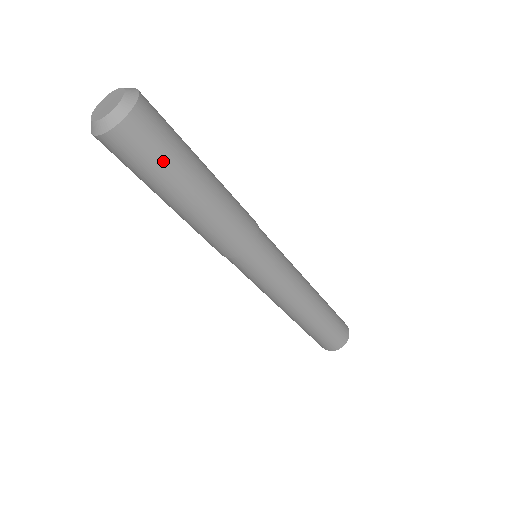
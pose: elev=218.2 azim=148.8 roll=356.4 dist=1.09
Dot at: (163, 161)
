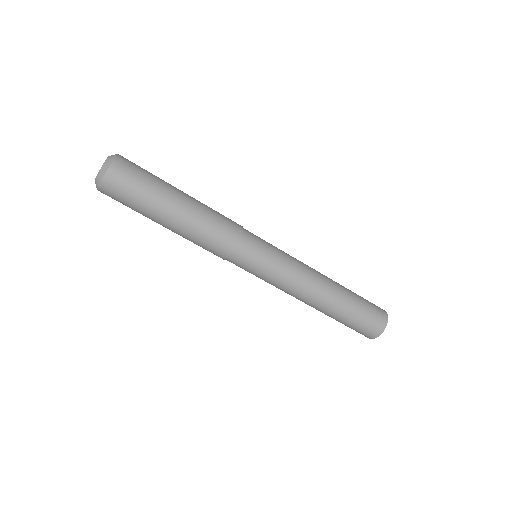
Dot at: (134, 206)
